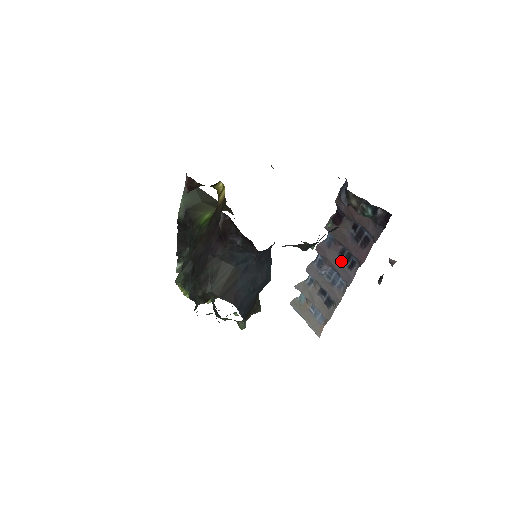
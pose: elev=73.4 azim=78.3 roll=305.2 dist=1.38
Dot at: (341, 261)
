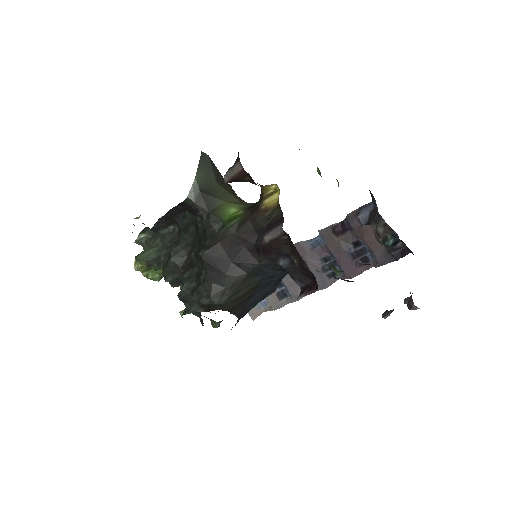
Dot at: (321, 267)
